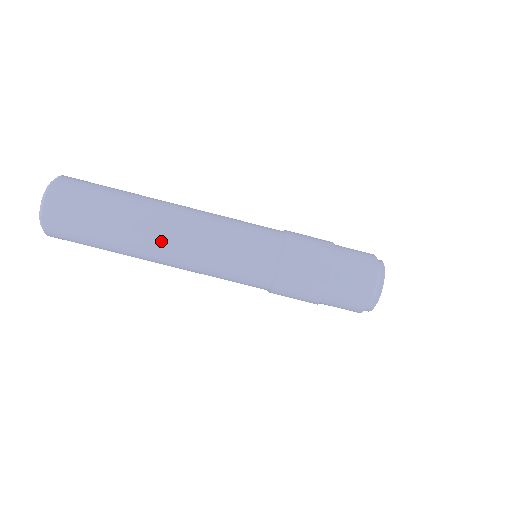
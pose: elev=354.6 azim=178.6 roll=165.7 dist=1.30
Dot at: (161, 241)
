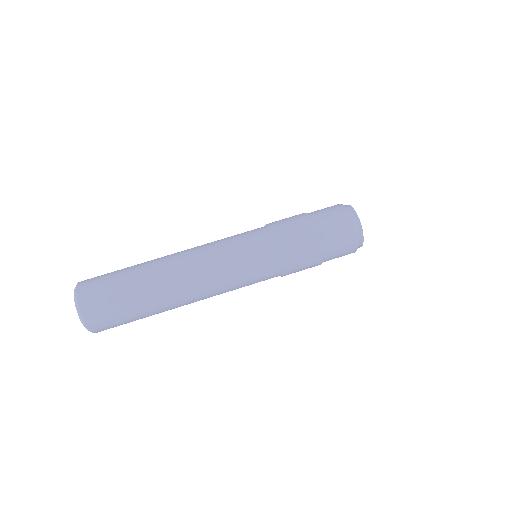
Dot at: (176, 264)
